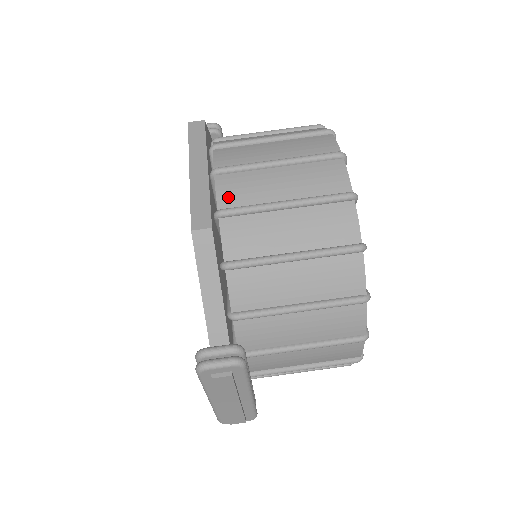
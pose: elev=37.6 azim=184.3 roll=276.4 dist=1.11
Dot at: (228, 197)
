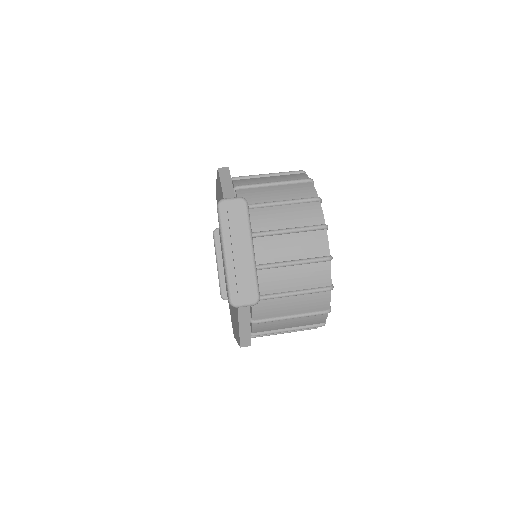
Dot at: occluded
